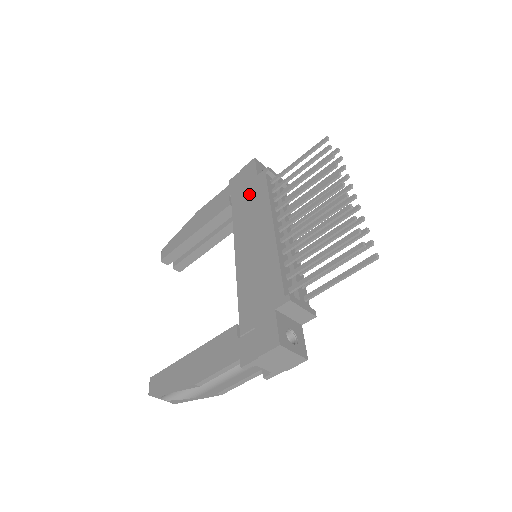
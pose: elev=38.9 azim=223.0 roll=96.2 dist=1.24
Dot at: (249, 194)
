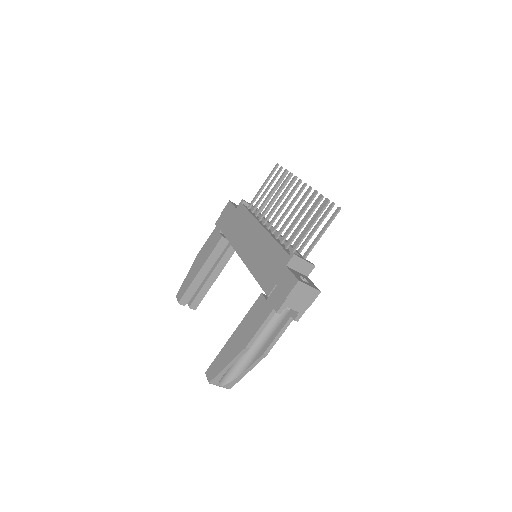
Dot at: (235, 221)
